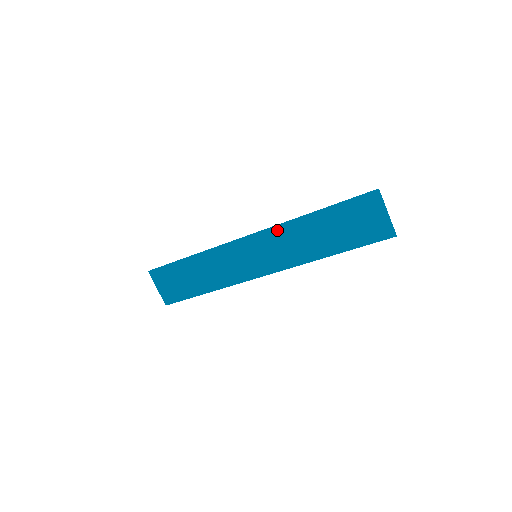
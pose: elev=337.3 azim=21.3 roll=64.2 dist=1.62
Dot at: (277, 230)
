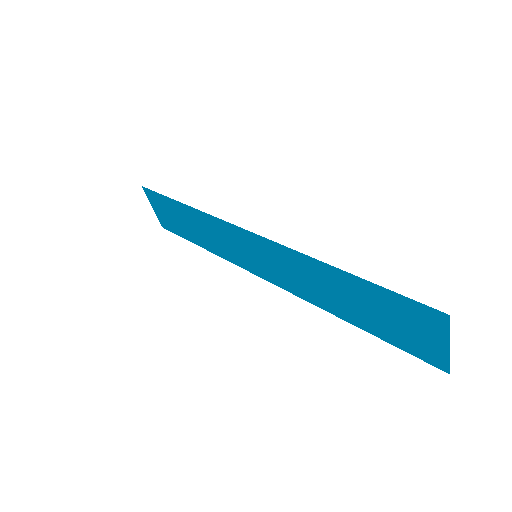
Dot at: (285, 251)
